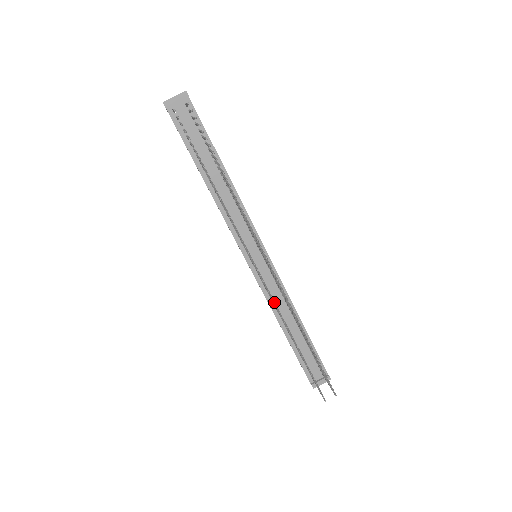
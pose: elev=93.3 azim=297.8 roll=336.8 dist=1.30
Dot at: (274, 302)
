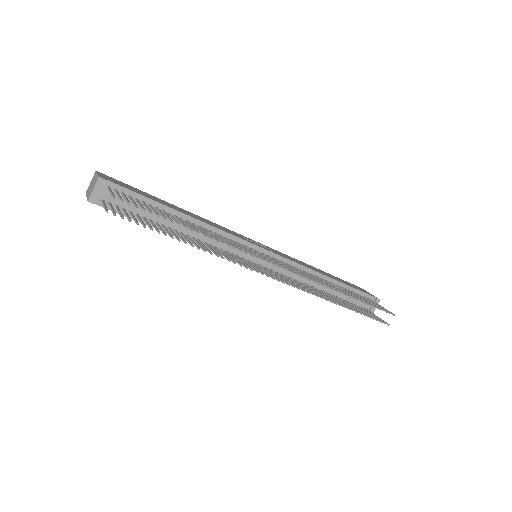
Dot at: (299, 289)
